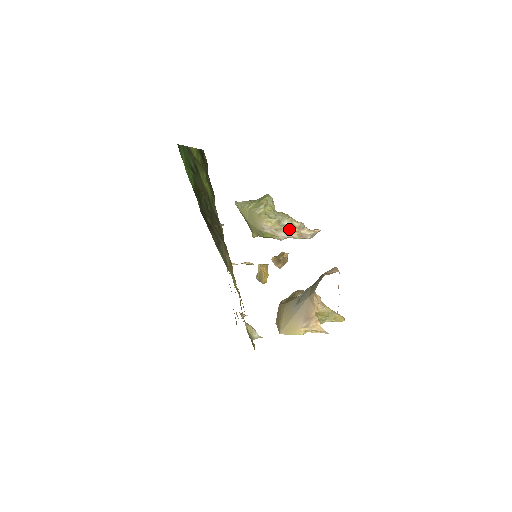
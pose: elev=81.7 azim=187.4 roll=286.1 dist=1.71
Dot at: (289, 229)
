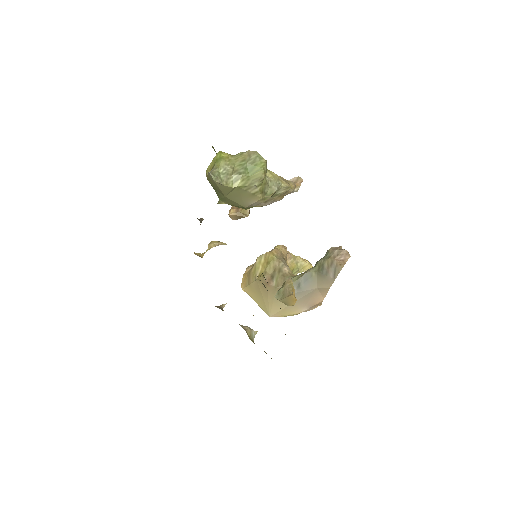
Dot at: (280, 196)
